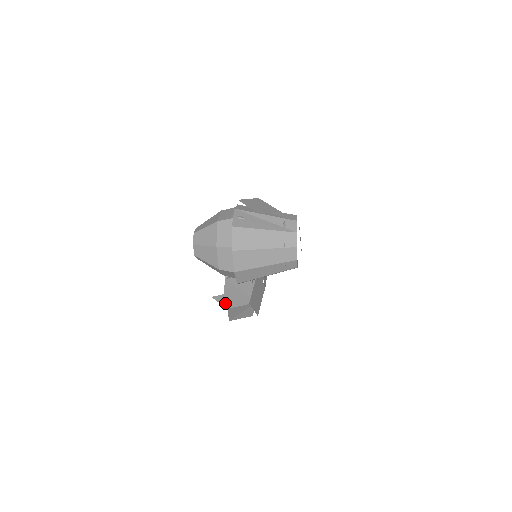
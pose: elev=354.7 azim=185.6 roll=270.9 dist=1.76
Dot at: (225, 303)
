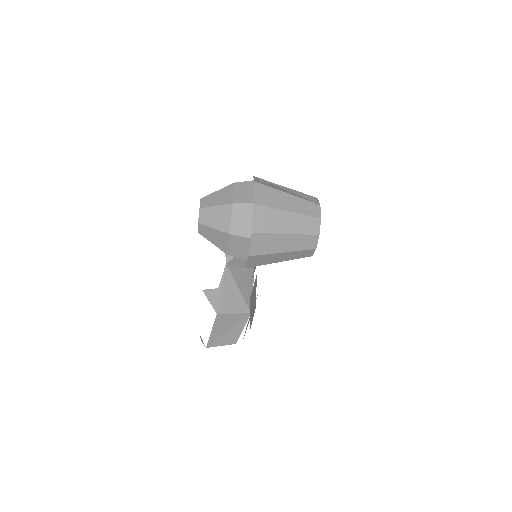
Dot at: (216, 304)
